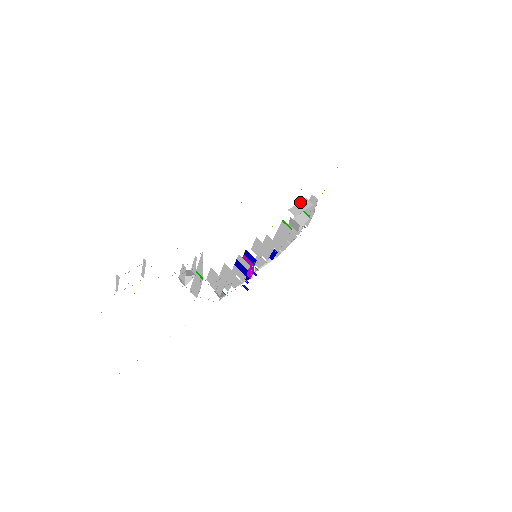
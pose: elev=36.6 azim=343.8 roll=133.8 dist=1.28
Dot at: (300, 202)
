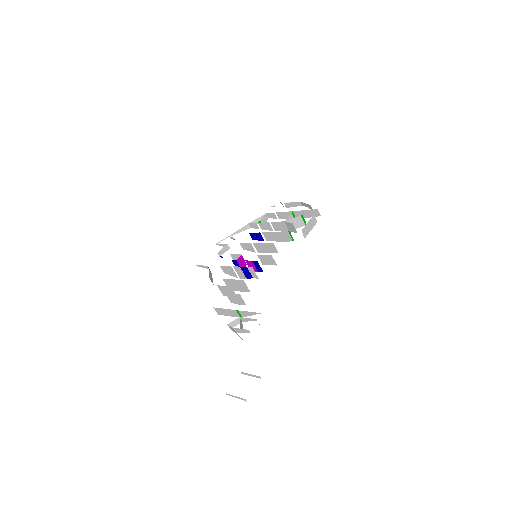
Dot at: (310, 220)
